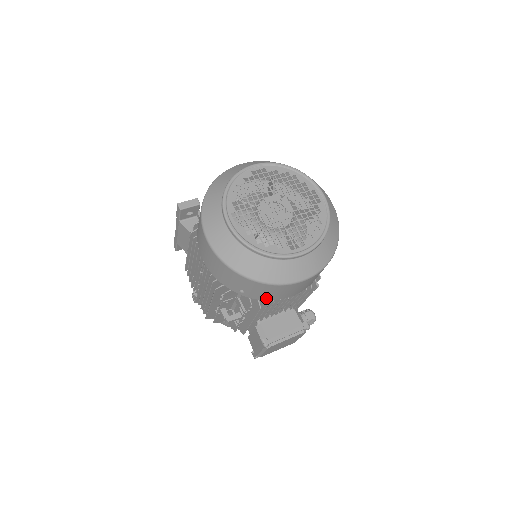
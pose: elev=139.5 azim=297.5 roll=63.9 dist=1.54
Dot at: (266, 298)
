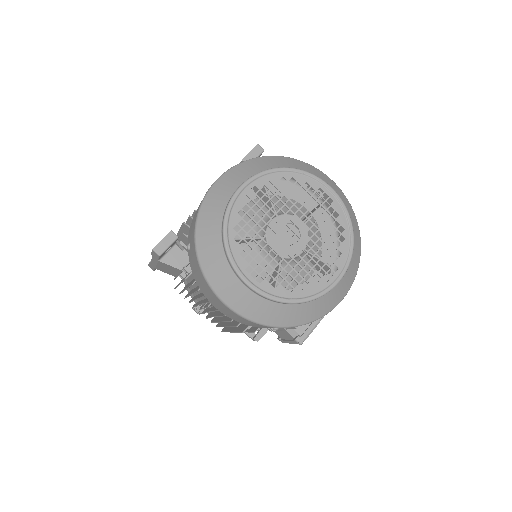
Dot at: occluded
